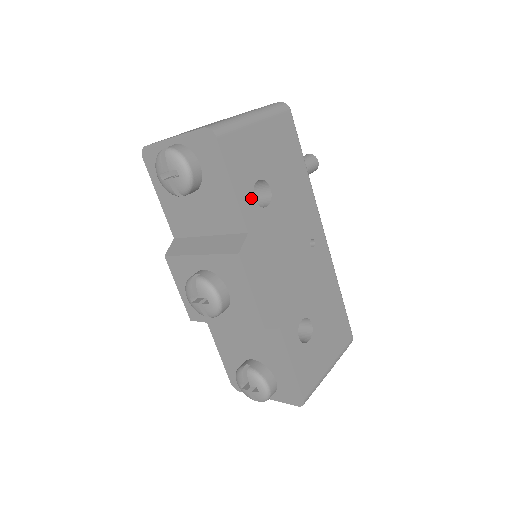
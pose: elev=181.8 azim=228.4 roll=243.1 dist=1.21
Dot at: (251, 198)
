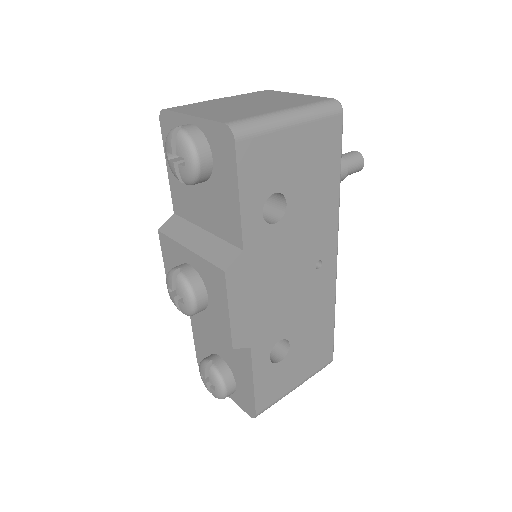
Dot at: (259, 213)
